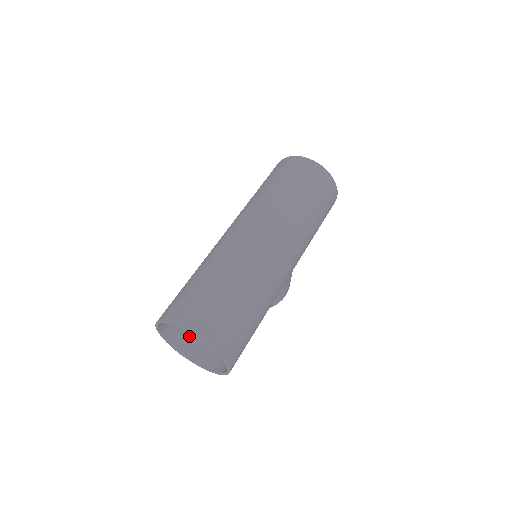
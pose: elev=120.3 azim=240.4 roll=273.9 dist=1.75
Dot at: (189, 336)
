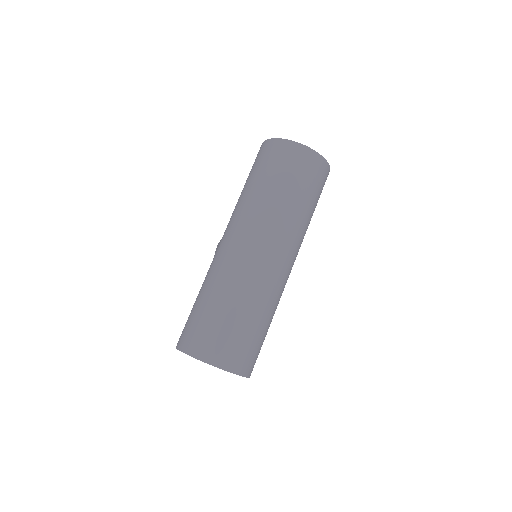
Dot at: occluded
